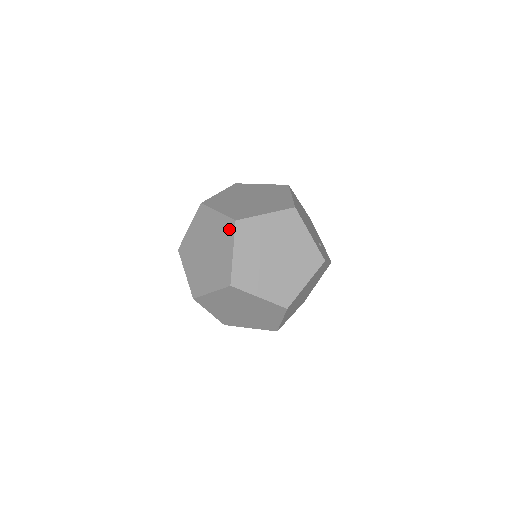
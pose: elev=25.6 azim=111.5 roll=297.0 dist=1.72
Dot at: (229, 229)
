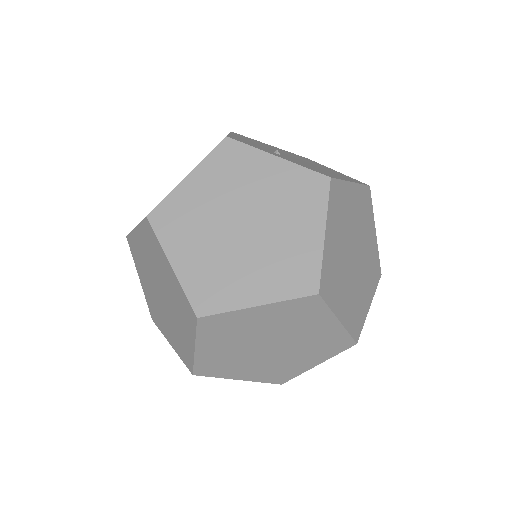
Dot at: occluded
